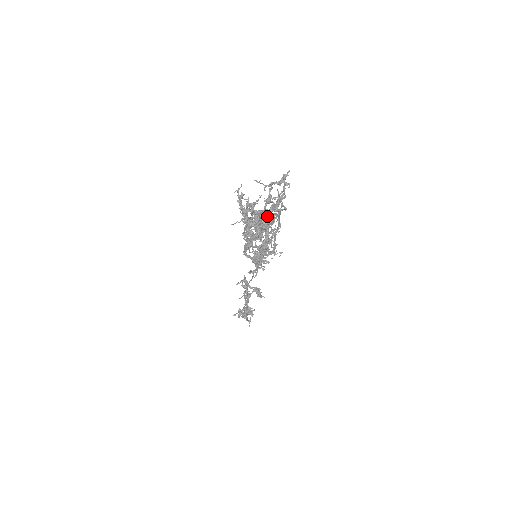
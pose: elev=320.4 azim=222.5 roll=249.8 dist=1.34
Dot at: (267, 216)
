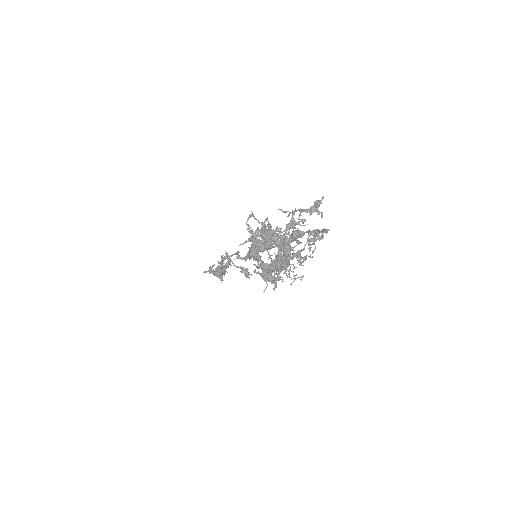
Dot at: (289, 242)
